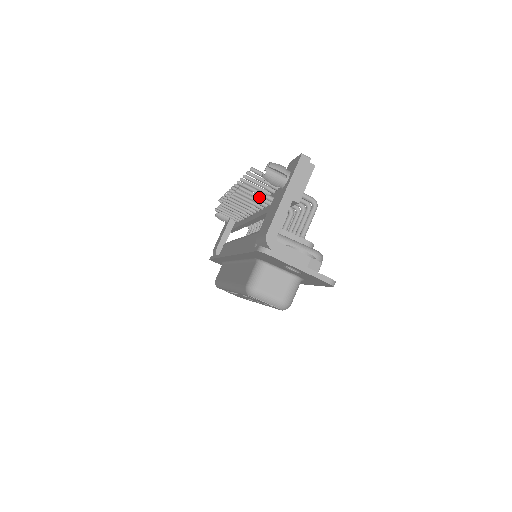
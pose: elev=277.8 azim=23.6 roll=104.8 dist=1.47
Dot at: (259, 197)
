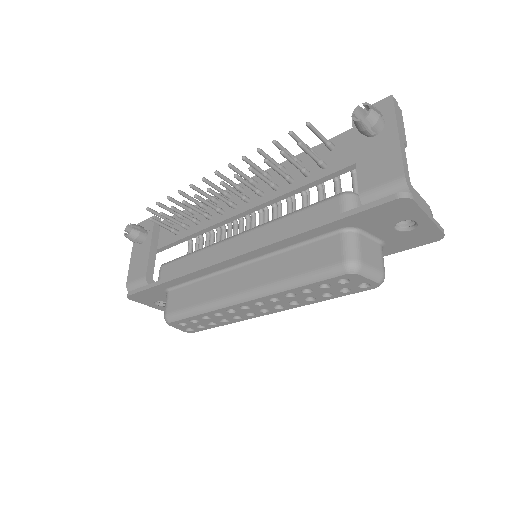
Dot at: (300, 165)
